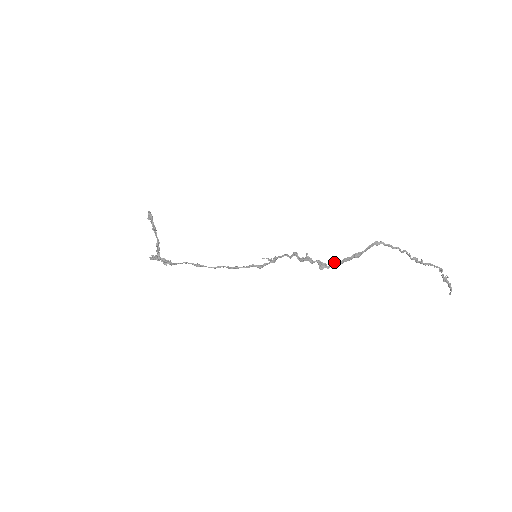
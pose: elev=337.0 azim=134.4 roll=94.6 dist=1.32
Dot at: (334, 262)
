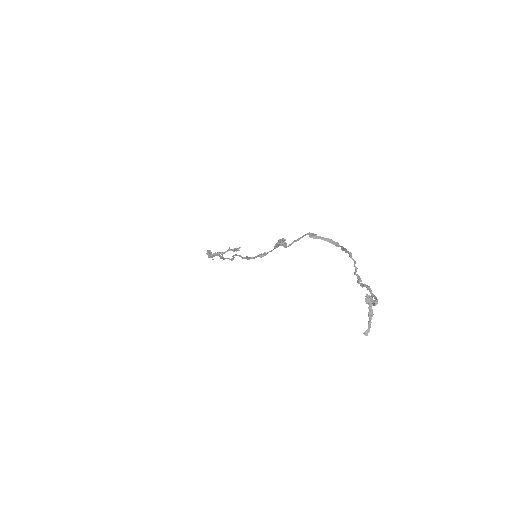
Dot at: (293, 242)
